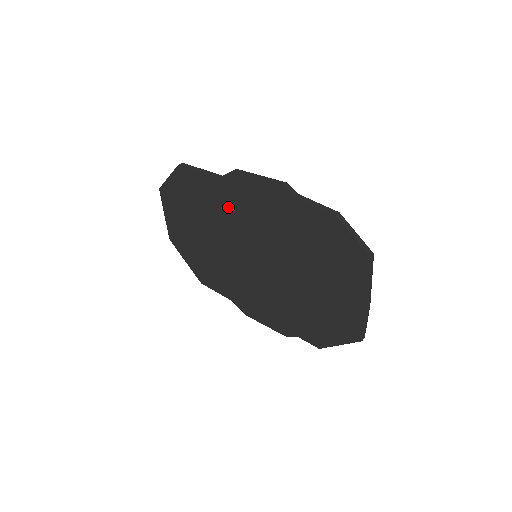
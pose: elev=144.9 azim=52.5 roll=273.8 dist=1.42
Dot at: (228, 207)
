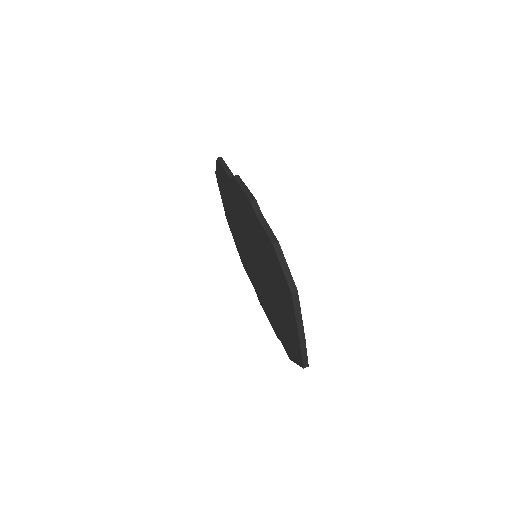
Dot at: (237, 206)
